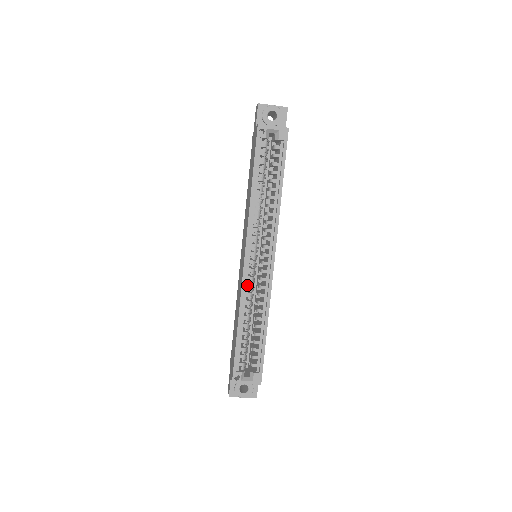
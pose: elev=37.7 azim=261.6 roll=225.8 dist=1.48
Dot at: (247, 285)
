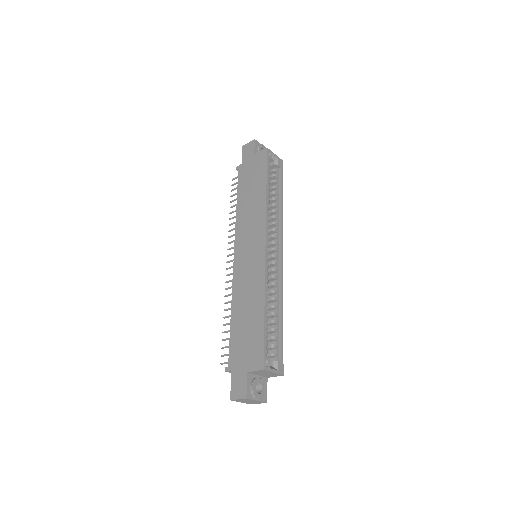
Dot at: (266, 271)
